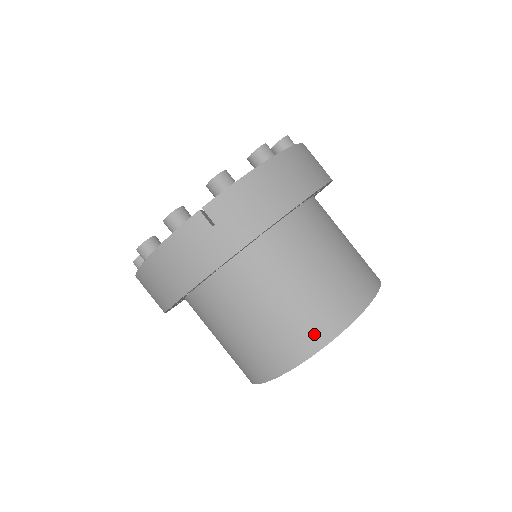
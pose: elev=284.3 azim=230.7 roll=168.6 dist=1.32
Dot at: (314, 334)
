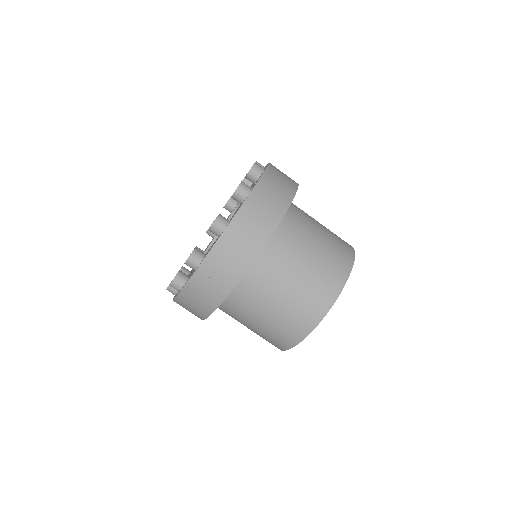
Dot at: (293, 335)
